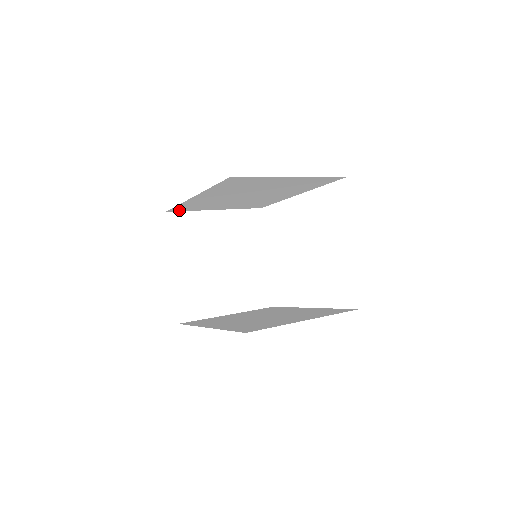
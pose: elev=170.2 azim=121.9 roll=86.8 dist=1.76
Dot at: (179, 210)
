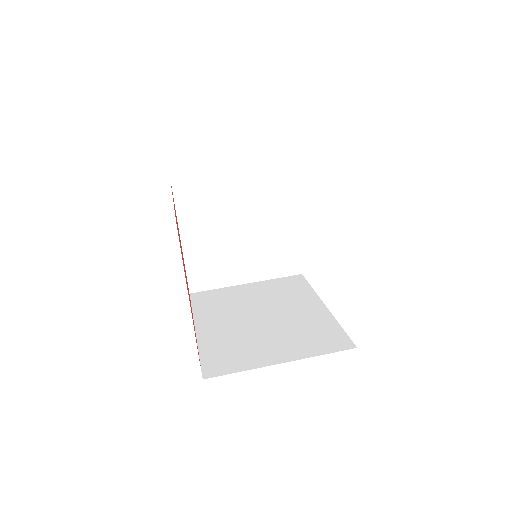
Dot at: occluded
